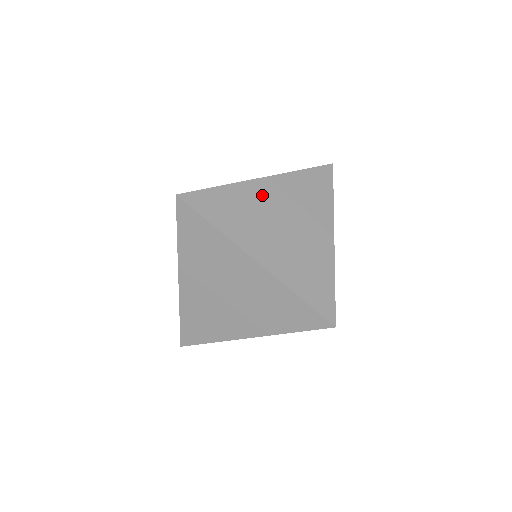
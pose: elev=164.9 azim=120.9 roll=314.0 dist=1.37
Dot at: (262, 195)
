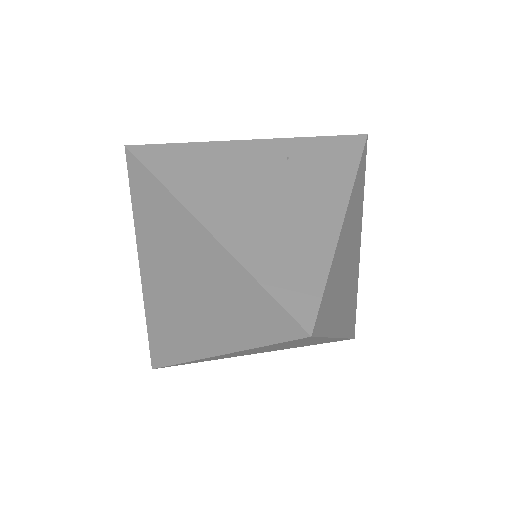
Dot at: (343, 246)
